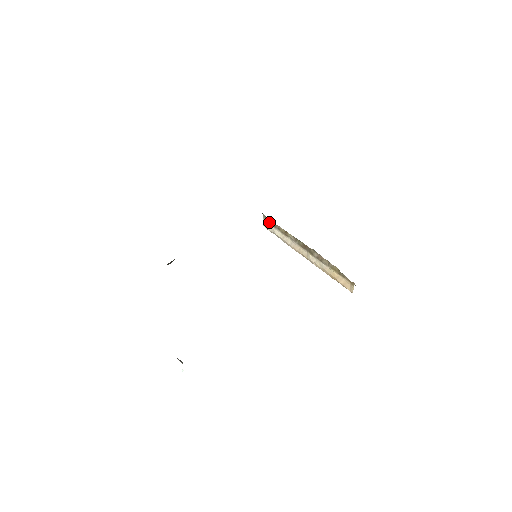
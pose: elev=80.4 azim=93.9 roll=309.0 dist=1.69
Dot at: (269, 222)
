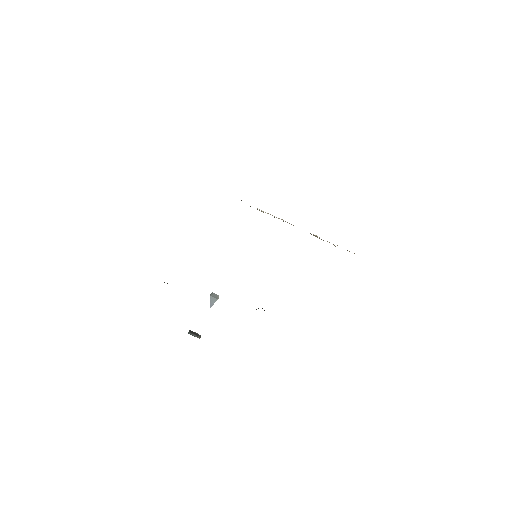
Dot at: (250, 206)
